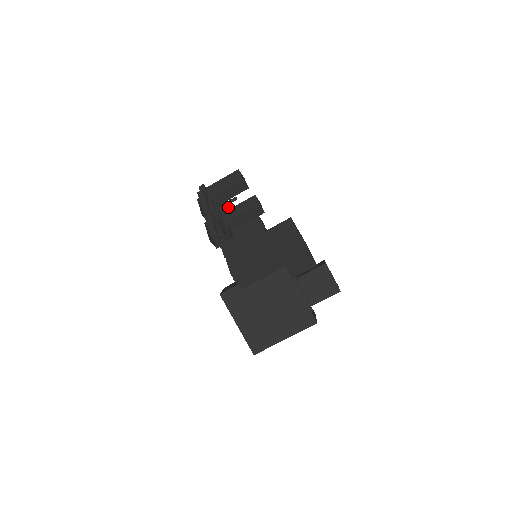
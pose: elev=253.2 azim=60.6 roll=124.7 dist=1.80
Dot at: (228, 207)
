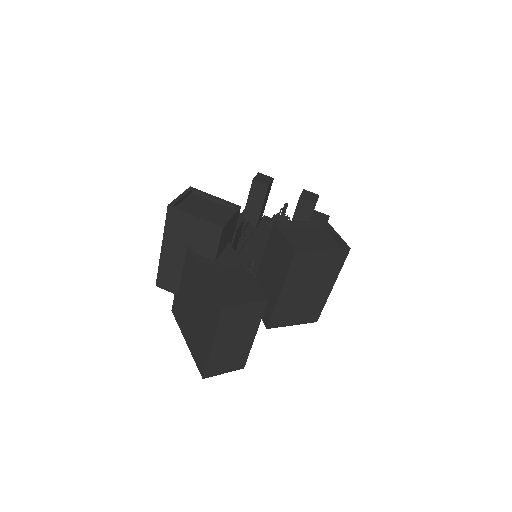
Dot at: (285, 219)
